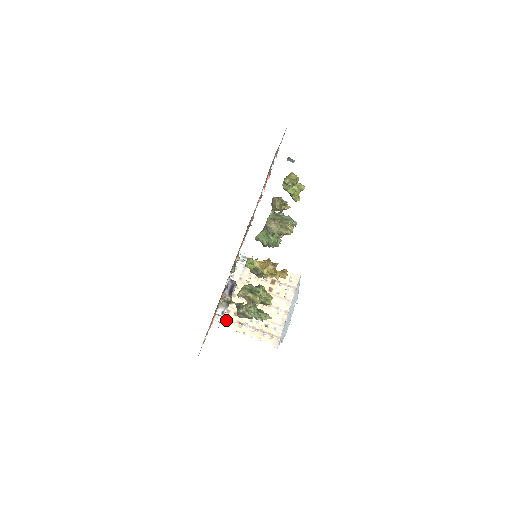
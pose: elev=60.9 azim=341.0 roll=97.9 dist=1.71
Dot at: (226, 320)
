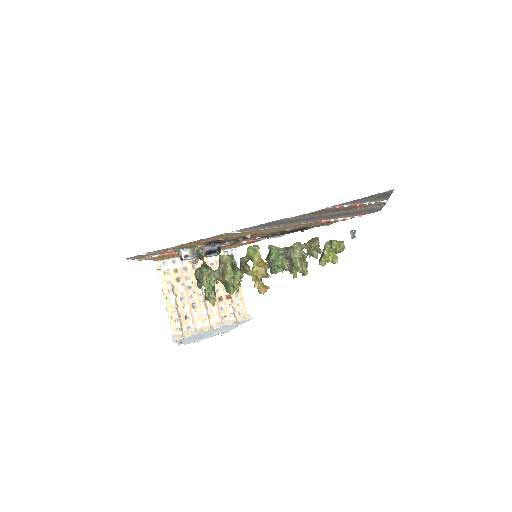
Dot at: (167, 273)
